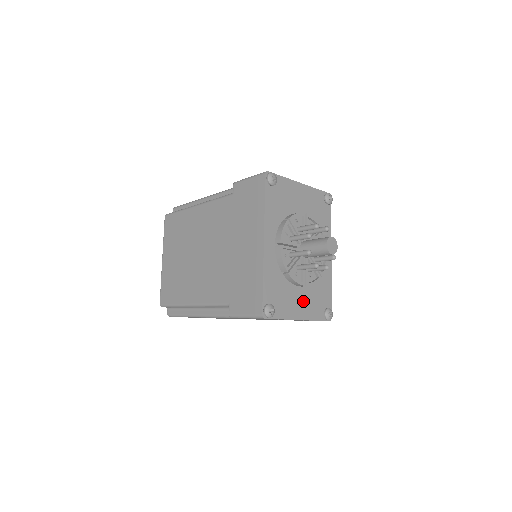
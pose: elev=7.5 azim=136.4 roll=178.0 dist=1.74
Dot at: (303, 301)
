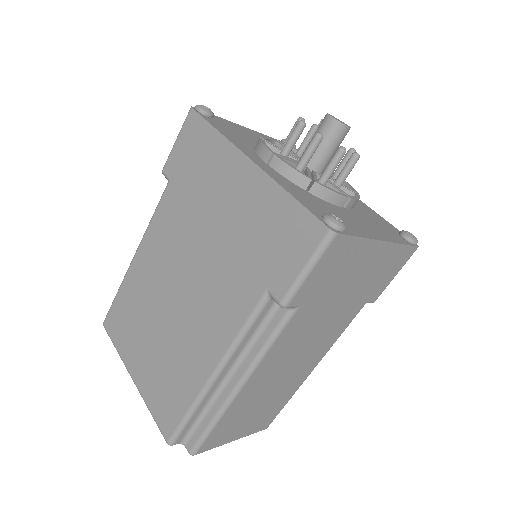
Dot at: (364, 223)
